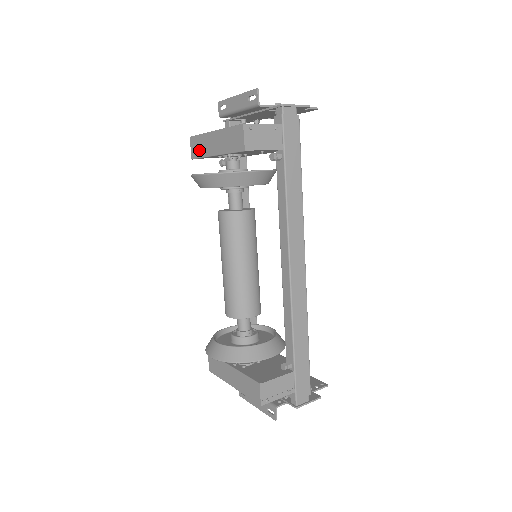
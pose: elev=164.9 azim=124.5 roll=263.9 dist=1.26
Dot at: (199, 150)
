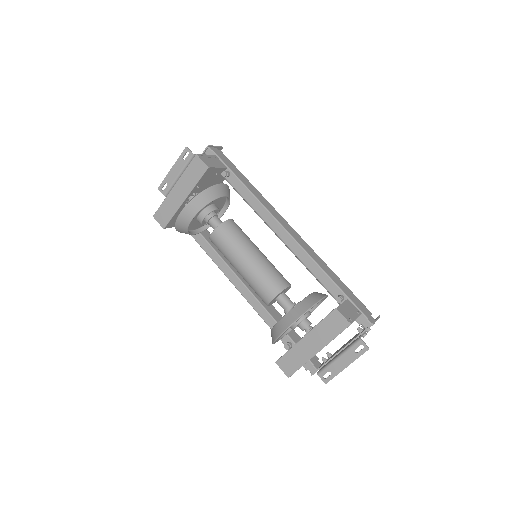
Dot at: (167, 214)
